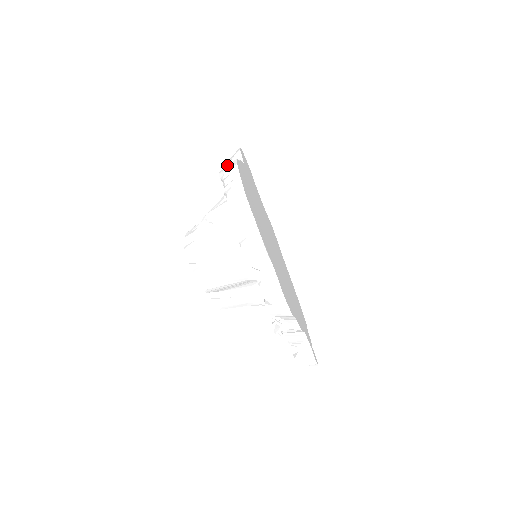
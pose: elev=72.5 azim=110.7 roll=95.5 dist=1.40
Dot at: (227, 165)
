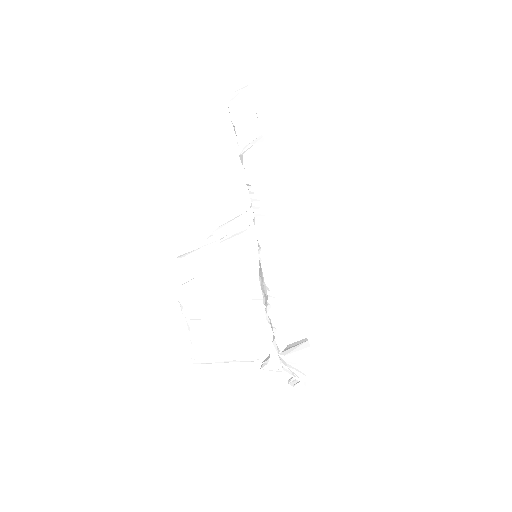
Dot at: occluded
